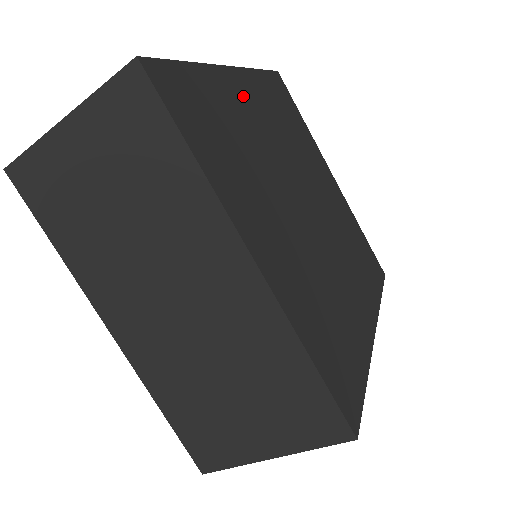
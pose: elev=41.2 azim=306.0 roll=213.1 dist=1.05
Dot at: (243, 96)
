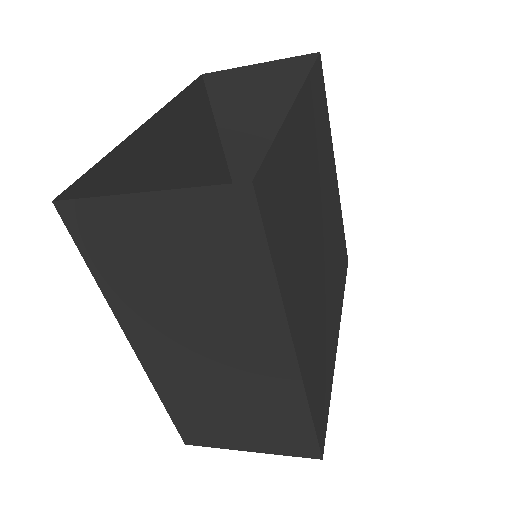
Dot at: (301, 135)
